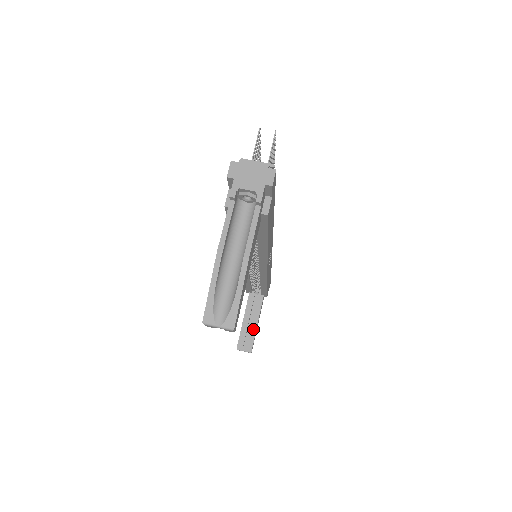
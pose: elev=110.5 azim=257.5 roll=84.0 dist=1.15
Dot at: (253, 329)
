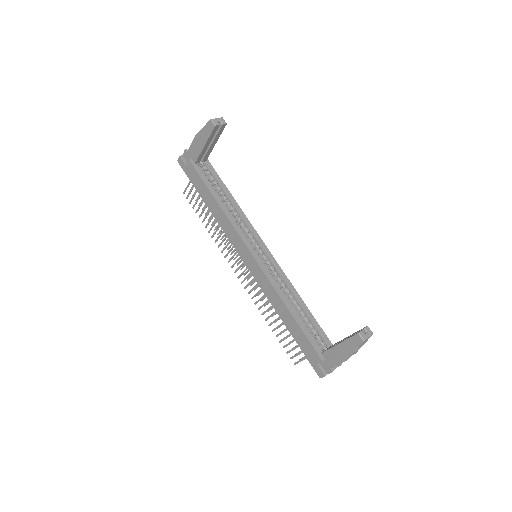
Dot at: occluded
